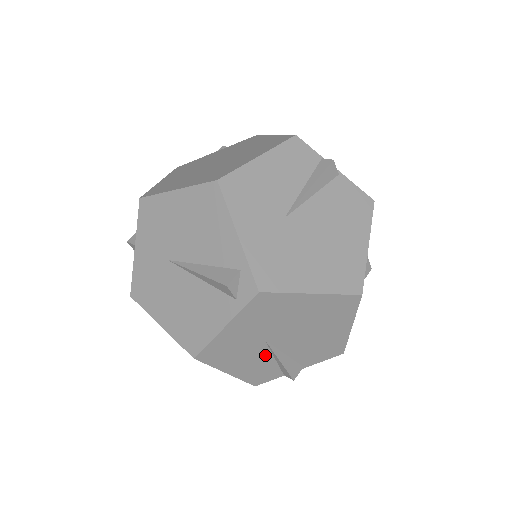
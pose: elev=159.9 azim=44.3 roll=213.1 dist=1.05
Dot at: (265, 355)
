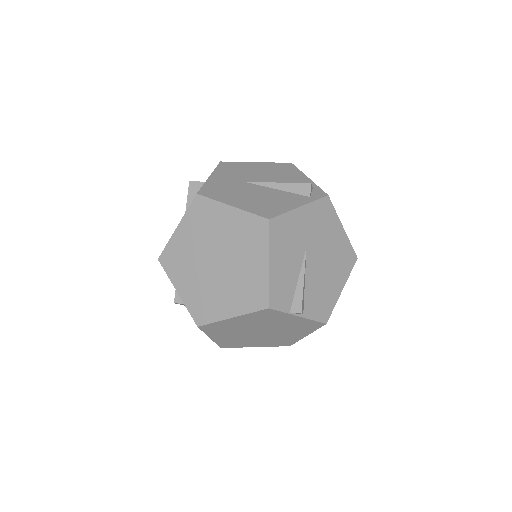
Dot at: (297, 267)
